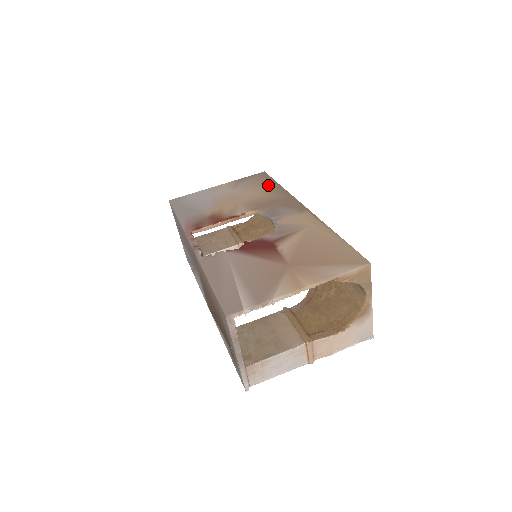
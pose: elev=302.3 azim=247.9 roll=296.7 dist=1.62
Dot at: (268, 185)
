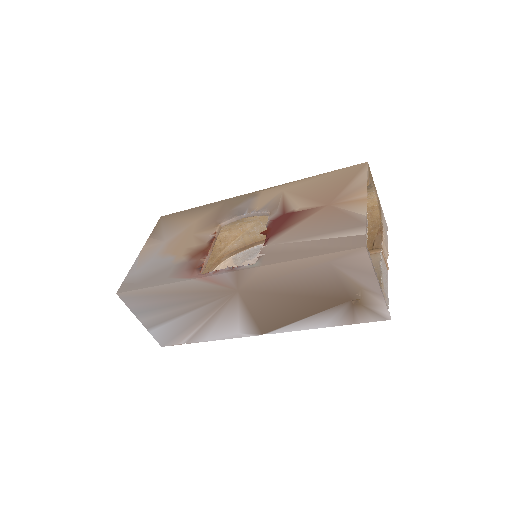
Dot at: (188, 214)
